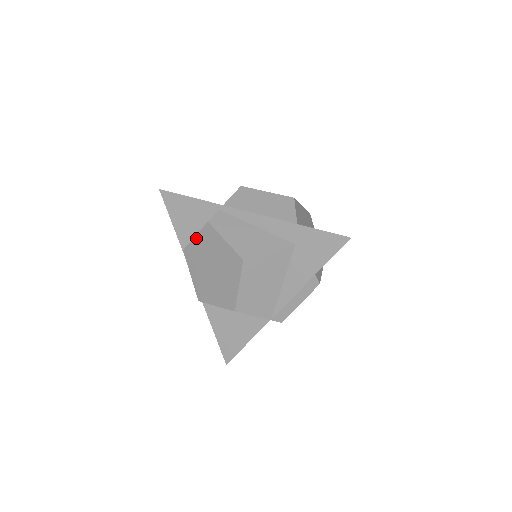
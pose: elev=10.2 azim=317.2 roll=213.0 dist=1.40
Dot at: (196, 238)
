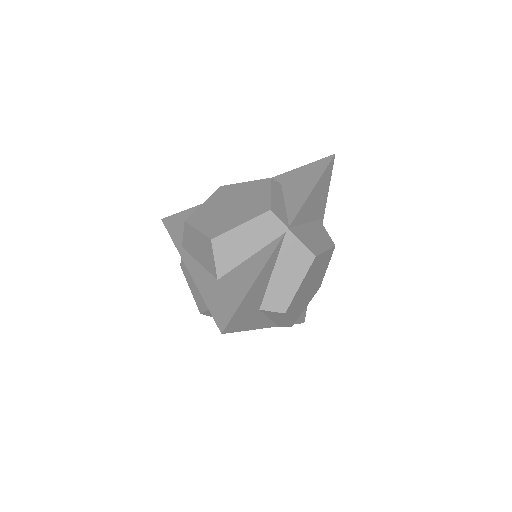
Dot at: occluded
